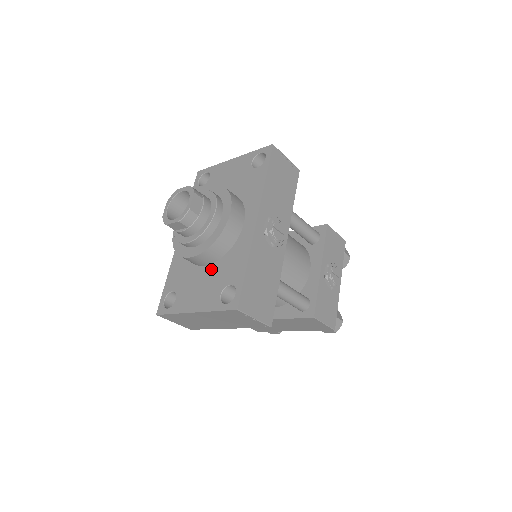
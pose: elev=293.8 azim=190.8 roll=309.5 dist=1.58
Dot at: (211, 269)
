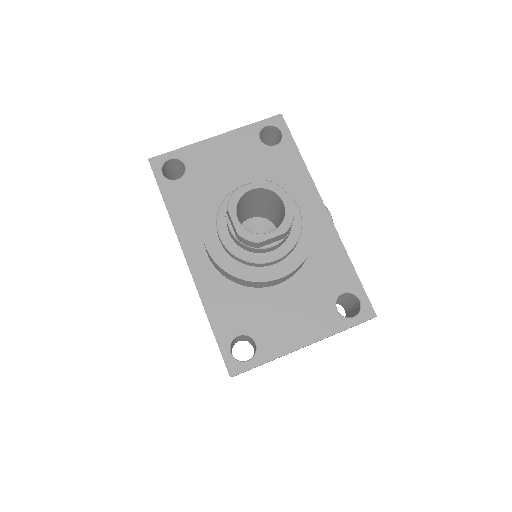
Dot at: (295, 285)
